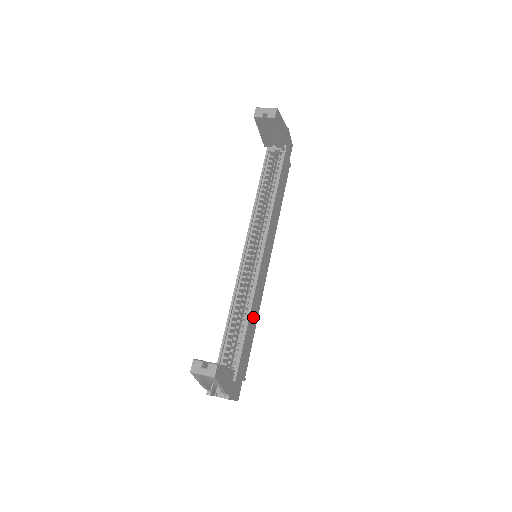
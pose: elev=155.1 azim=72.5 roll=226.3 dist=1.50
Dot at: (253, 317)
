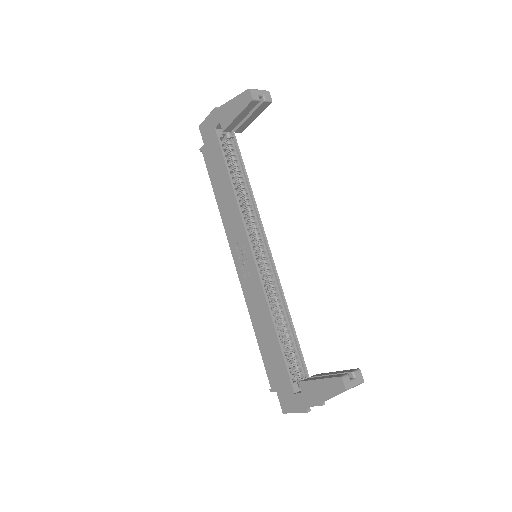
Dot at: occluded
